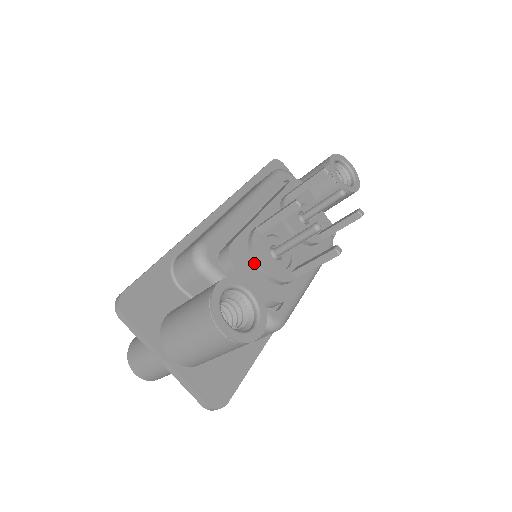
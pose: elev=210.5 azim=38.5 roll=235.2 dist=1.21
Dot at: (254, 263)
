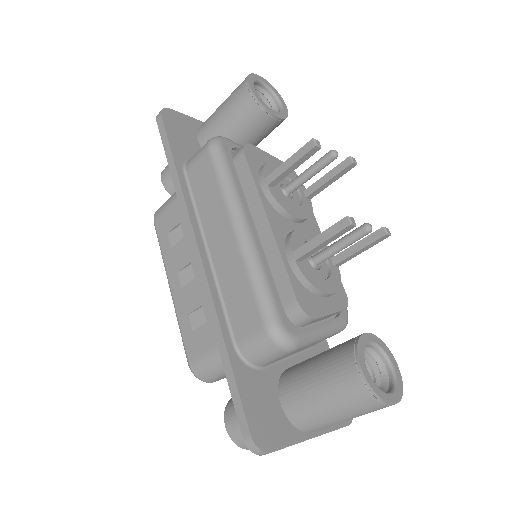
Dot at: (317, 295)
